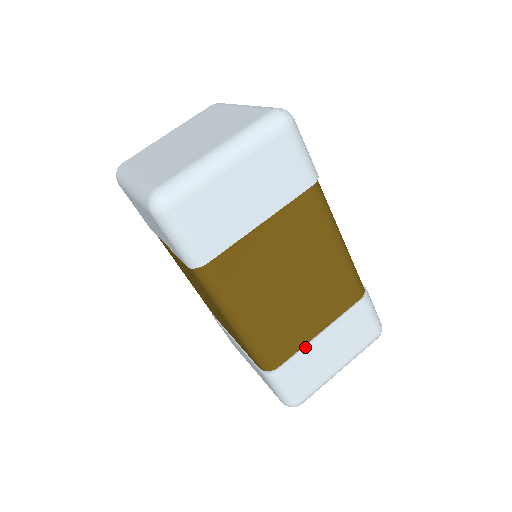
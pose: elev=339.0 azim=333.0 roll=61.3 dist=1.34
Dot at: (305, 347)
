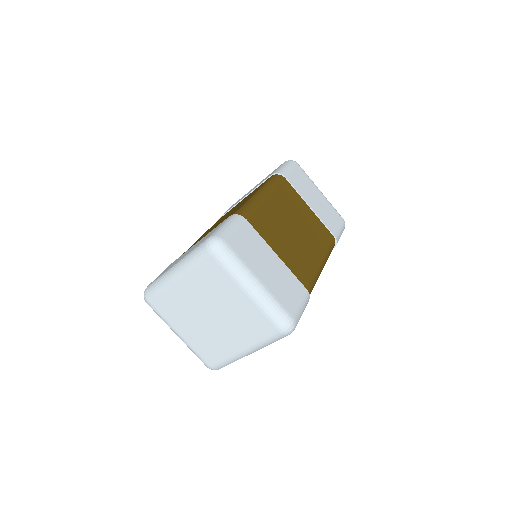
Dot at: (265, 242)
